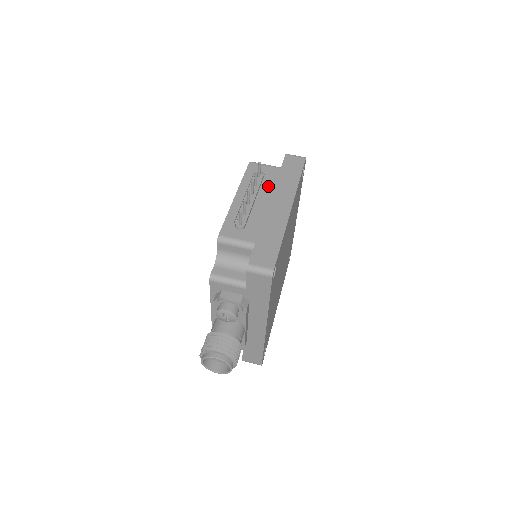
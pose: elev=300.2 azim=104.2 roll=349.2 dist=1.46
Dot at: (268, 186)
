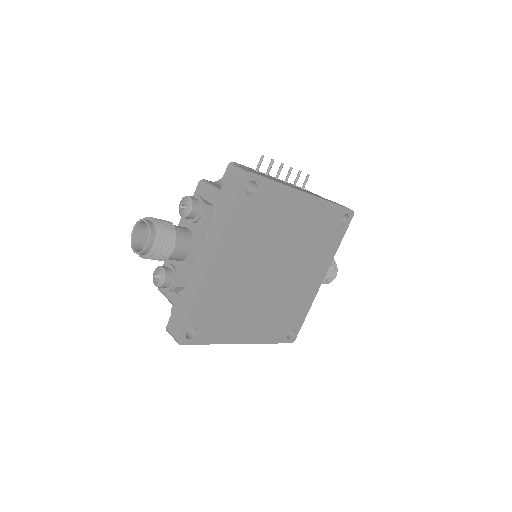
Dot at: occluded
